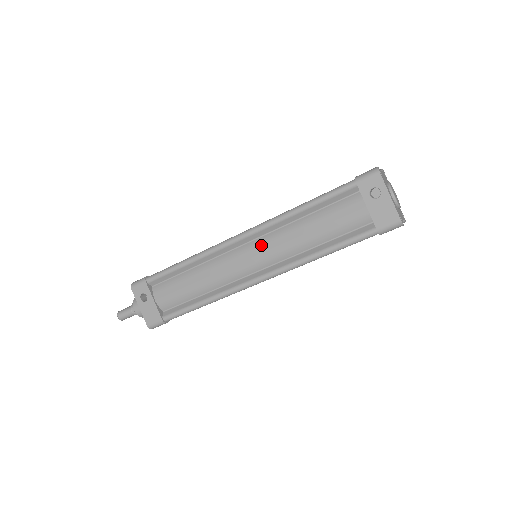
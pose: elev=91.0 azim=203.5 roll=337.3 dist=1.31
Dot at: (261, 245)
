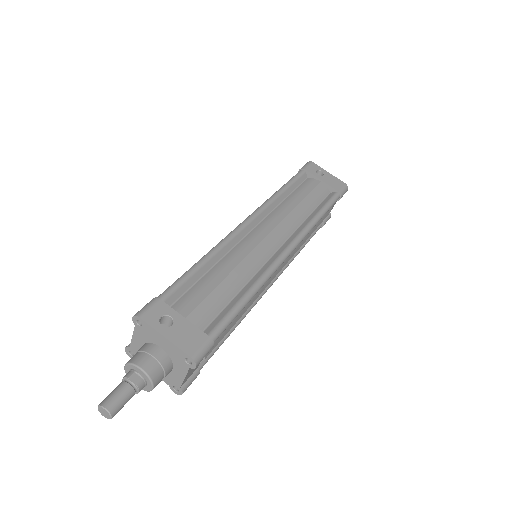
Dot at: (269, 224)
